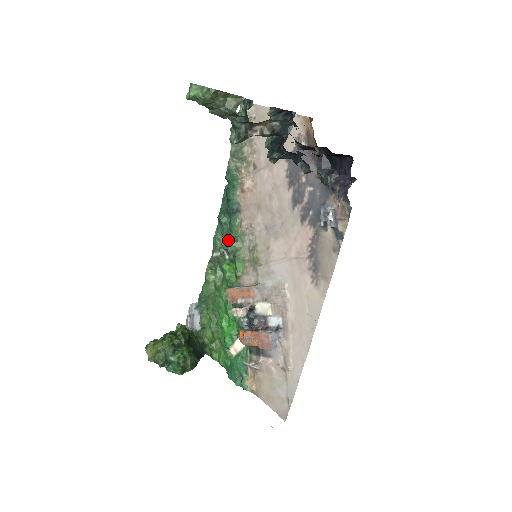
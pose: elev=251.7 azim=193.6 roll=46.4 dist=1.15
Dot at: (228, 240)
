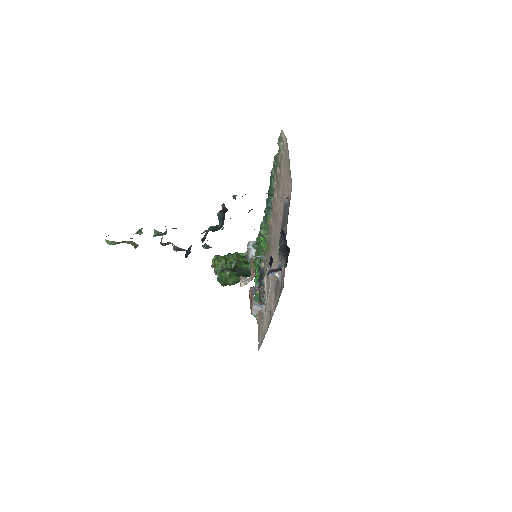
Dot at: occluded
